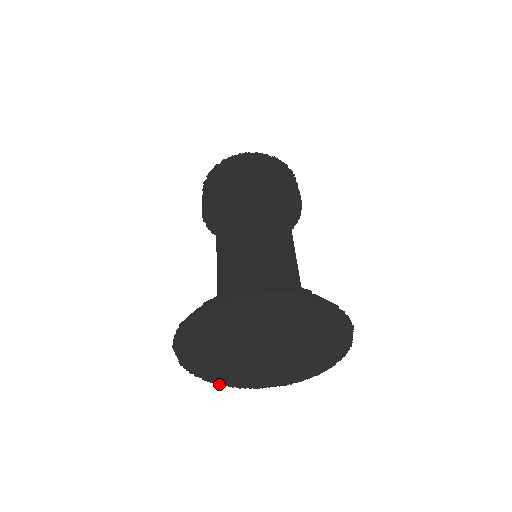
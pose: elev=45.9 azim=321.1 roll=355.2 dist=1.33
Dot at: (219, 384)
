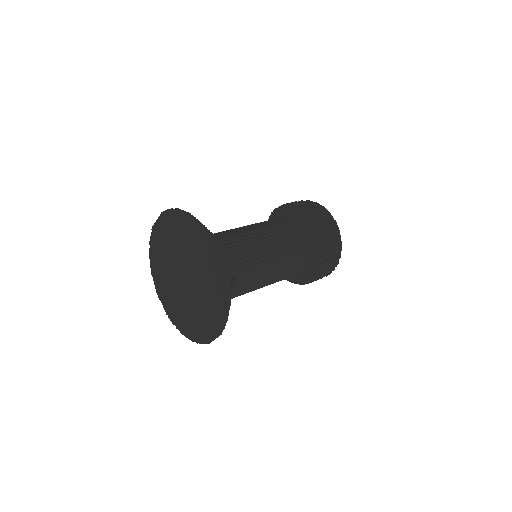
Dot at: (189, 339)
